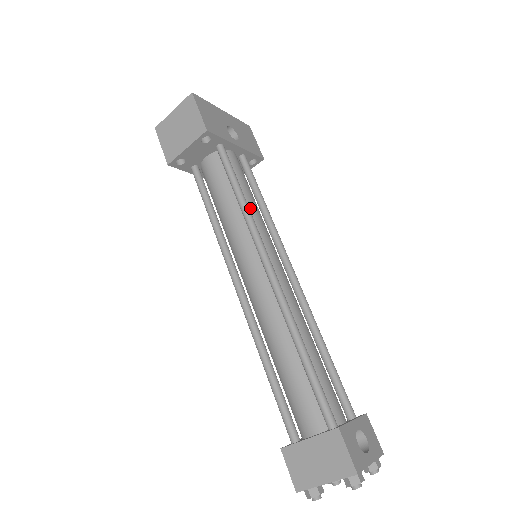
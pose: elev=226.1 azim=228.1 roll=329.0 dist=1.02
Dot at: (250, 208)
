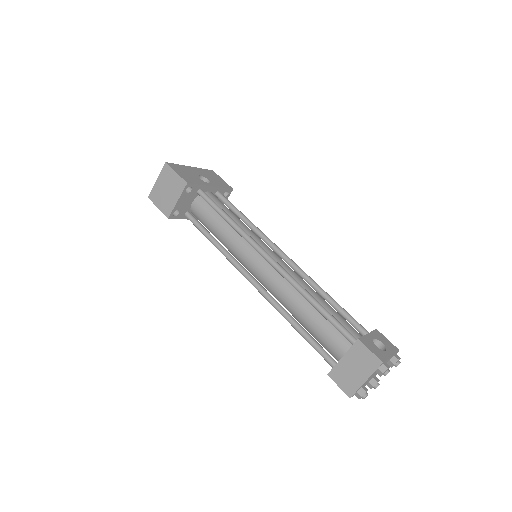
Dot at: (238, 224)
